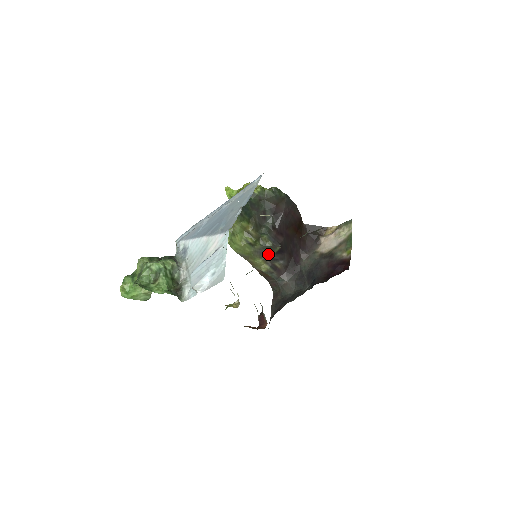
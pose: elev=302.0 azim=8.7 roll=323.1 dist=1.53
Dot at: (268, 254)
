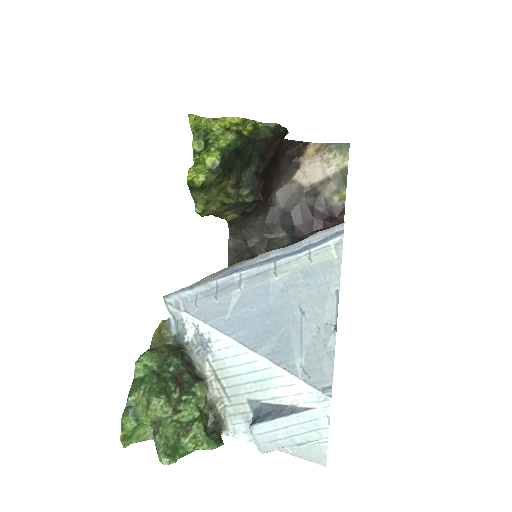
Dot at: (242, 205)
